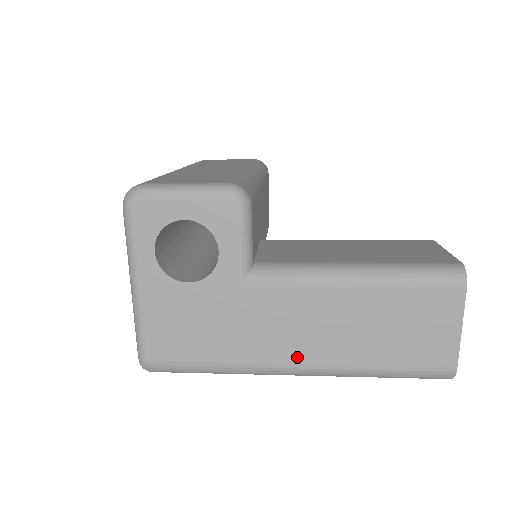
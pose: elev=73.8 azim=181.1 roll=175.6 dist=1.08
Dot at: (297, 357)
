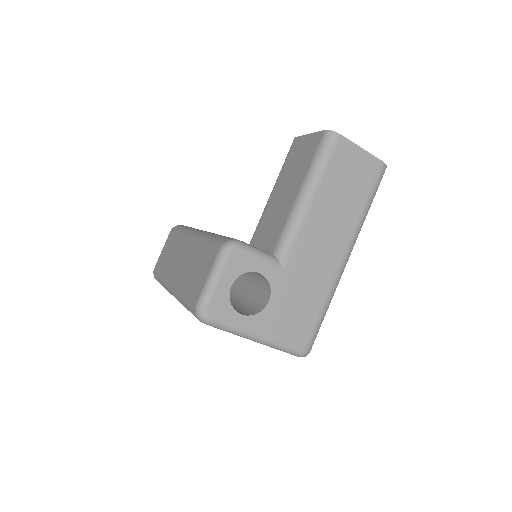
Dot at: (339, 253)
